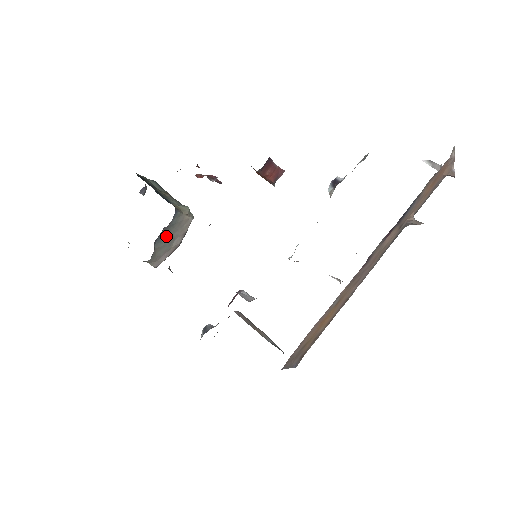
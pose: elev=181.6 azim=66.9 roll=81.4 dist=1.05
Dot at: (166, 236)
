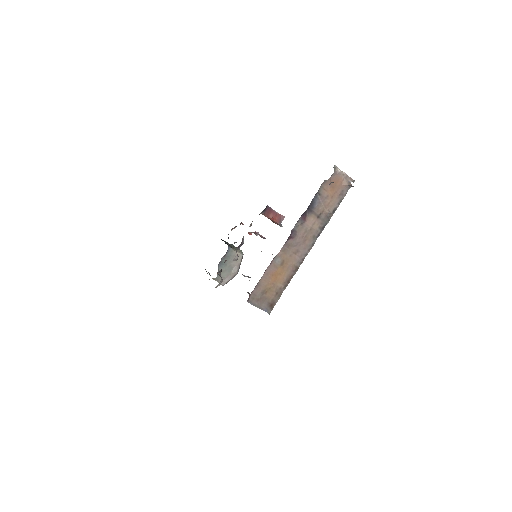
Dot at: (226, 264)
